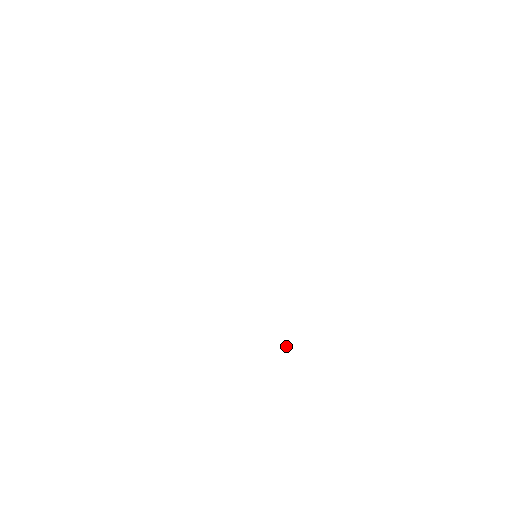
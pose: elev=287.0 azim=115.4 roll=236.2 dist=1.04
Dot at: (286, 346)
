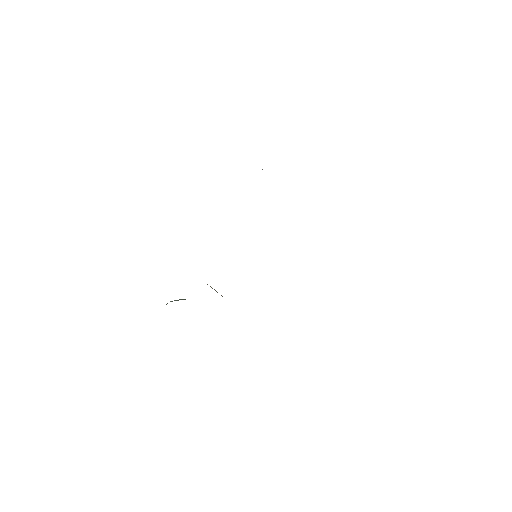
Dot at: occluded
